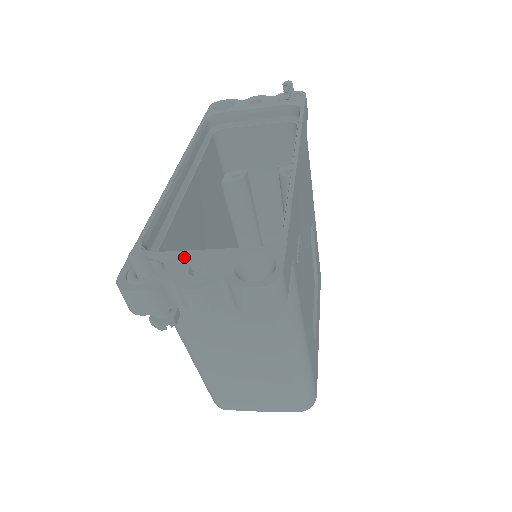
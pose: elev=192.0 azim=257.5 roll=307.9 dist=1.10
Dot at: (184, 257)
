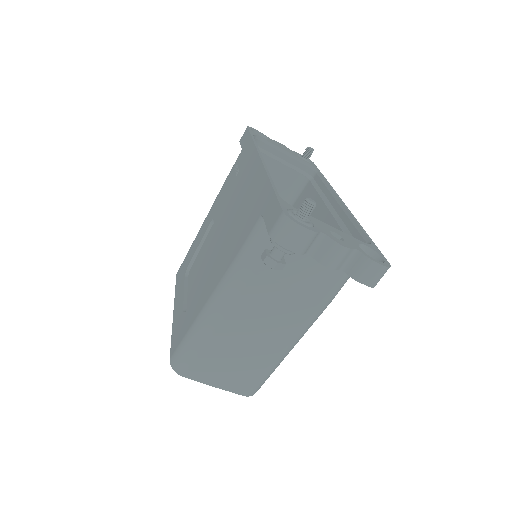
Dot at: (321, 223)
